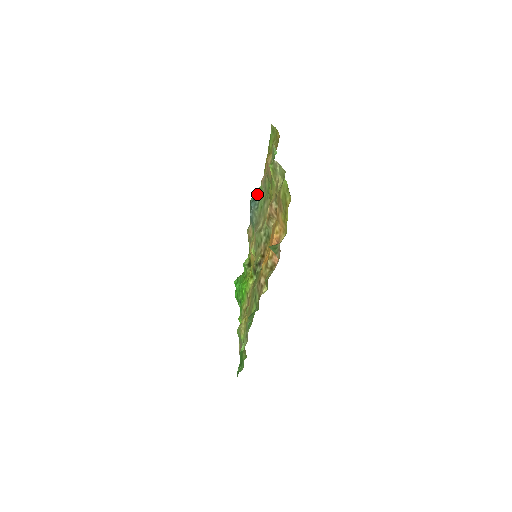
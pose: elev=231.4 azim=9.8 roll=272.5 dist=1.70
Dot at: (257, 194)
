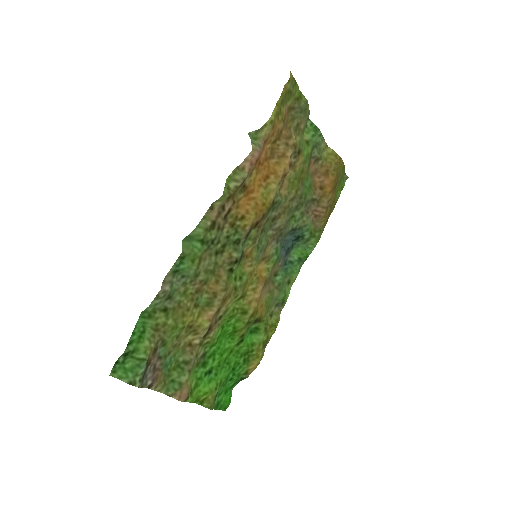
Dot at: (303, 236)
